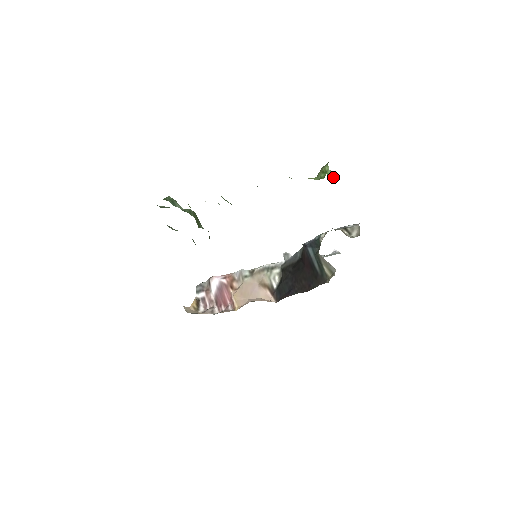
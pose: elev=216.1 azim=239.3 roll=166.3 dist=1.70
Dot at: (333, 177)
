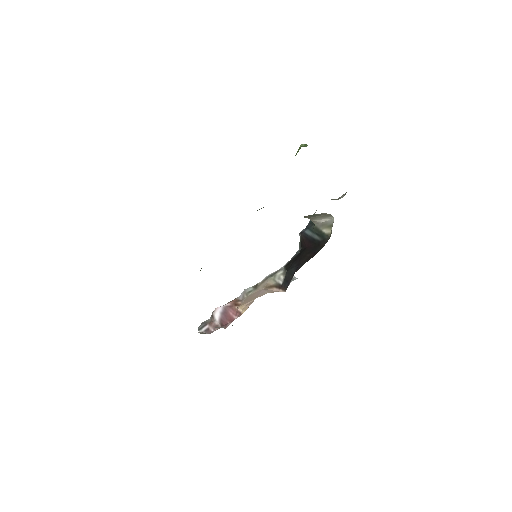
Dot at: (307, 145)
